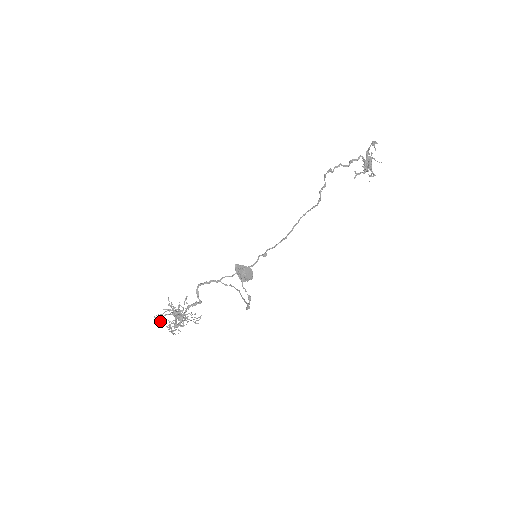
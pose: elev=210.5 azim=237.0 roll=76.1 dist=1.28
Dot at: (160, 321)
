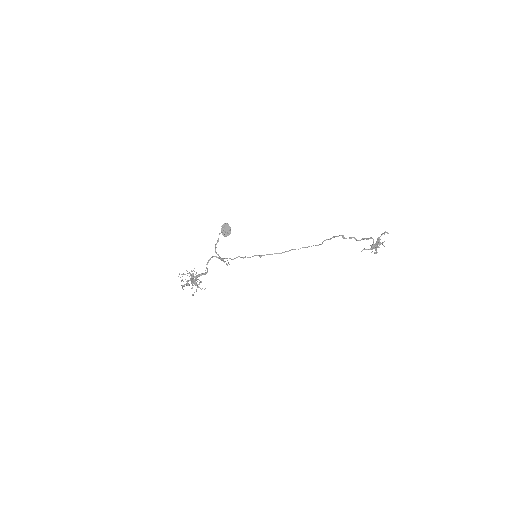
Dot at: (180, 277)
